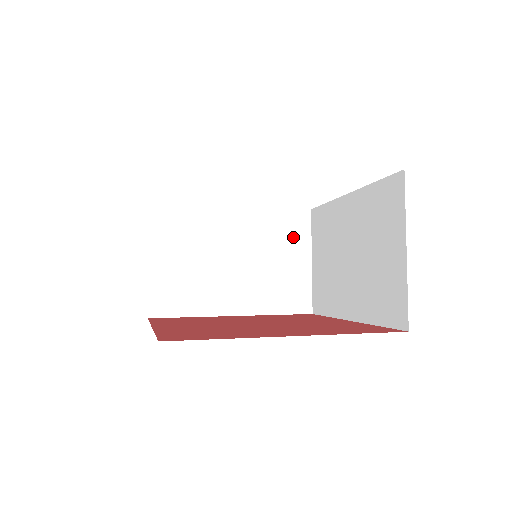
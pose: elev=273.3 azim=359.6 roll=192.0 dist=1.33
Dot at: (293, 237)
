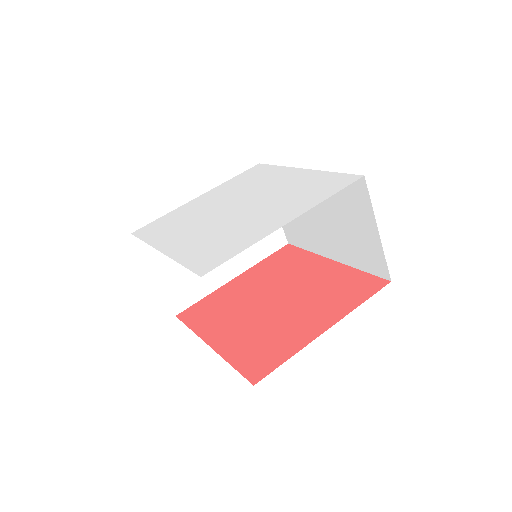
Dot at: occluded
